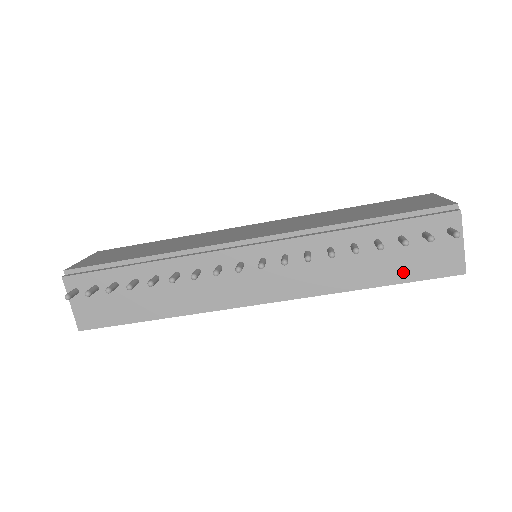
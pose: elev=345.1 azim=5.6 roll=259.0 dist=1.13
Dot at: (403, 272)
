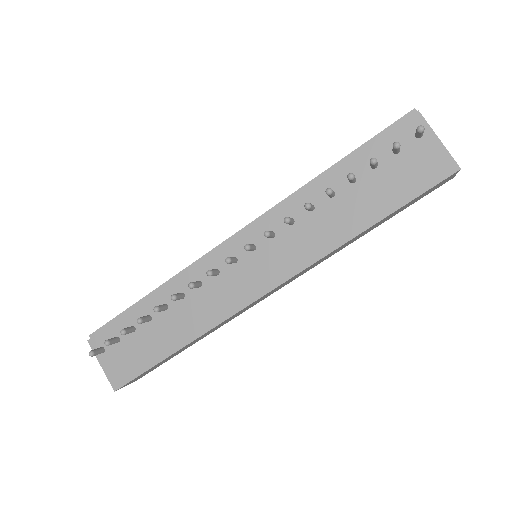
Dot at: (393, 197)
